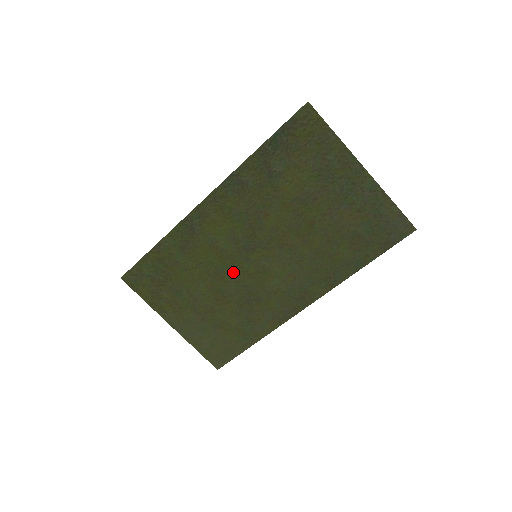
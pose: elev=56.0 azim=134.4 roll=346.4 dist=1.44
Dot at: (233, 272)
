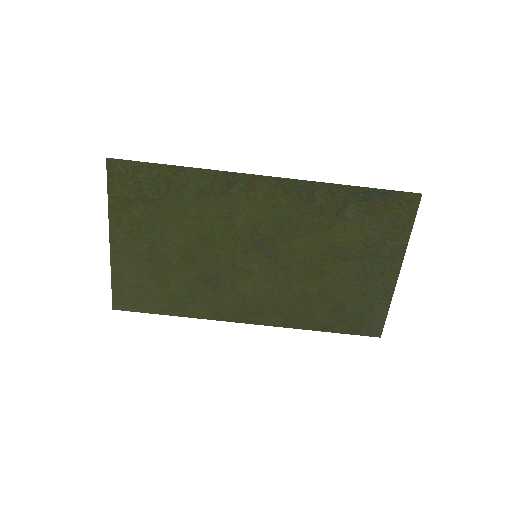
Dot at: (223, 250)
